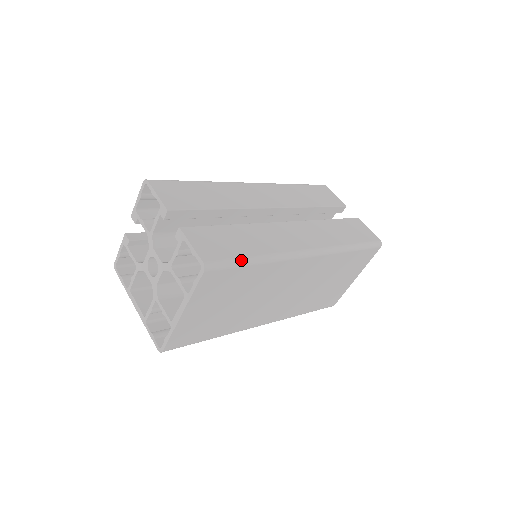
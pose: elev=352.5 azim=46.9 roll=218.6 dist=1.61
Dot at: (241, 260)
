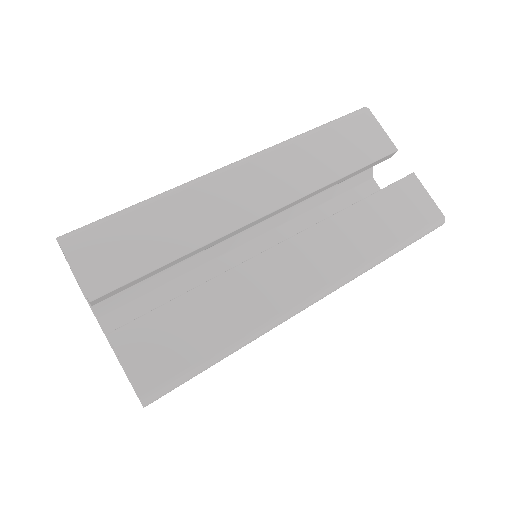
Dot at: (202, 366)
